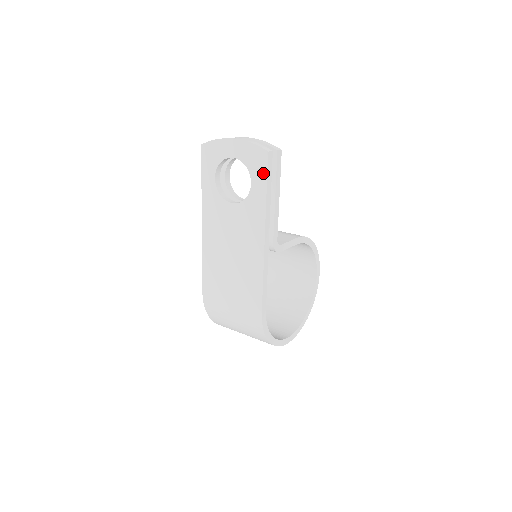
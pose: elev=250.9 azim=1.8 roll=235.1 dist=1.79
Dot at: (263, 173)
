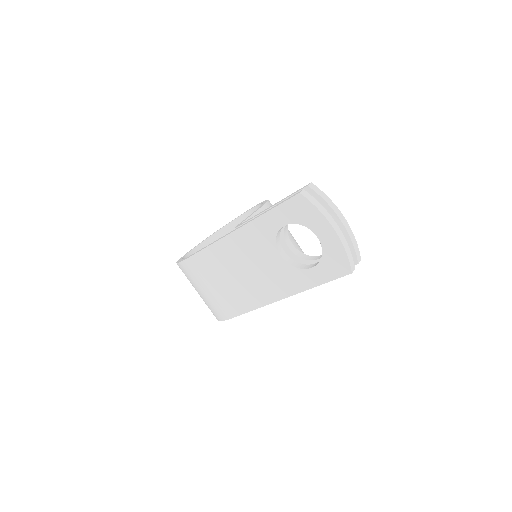
Dot at: (331, 276)
